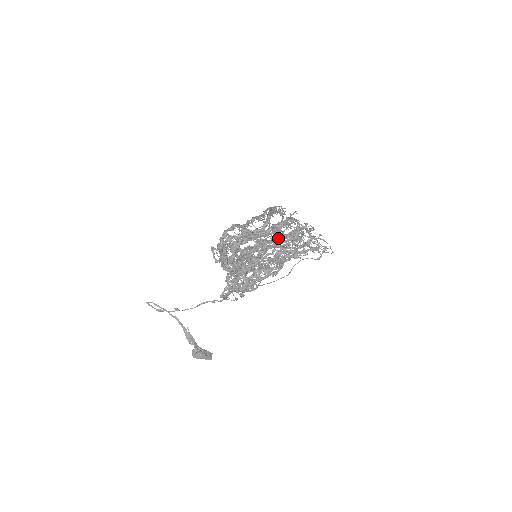
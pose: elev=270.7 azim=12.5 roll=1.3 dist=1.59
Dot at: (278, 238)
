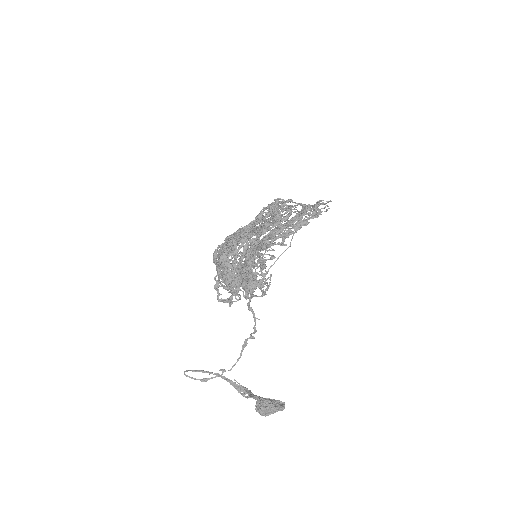
Dot at: (259, 220)
